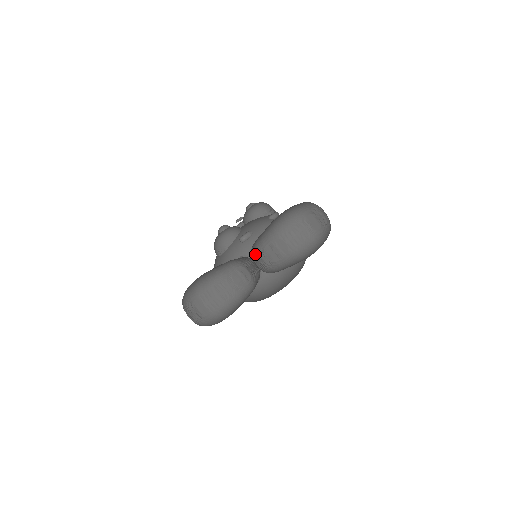
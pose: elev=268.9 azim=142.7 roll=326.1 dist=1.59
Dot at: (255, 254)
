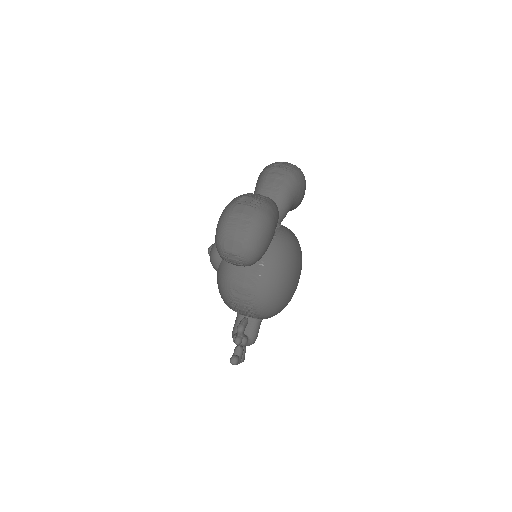
Dot at: occluded
